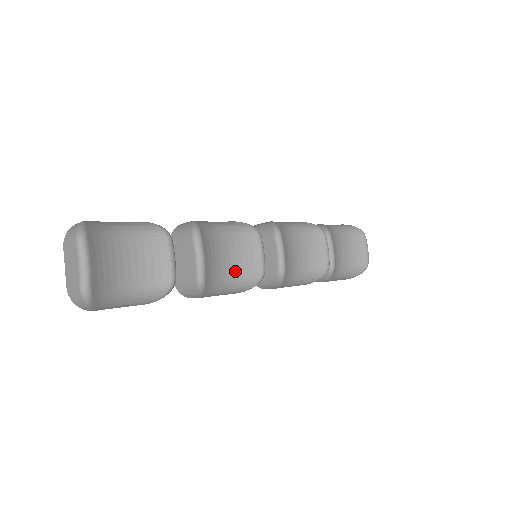
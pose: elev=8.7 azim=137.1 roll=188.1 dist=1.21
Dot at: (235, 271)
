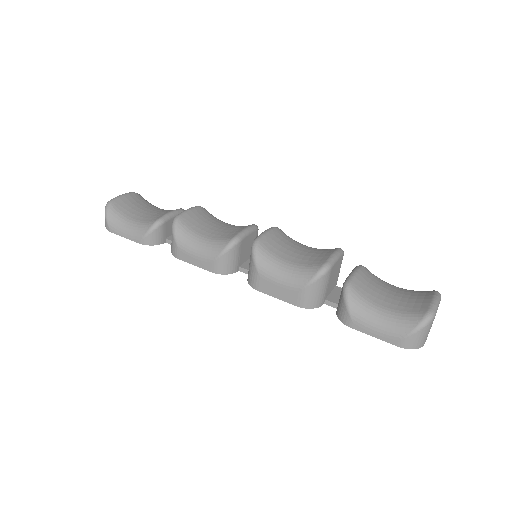
Dot at: (215, 235)
